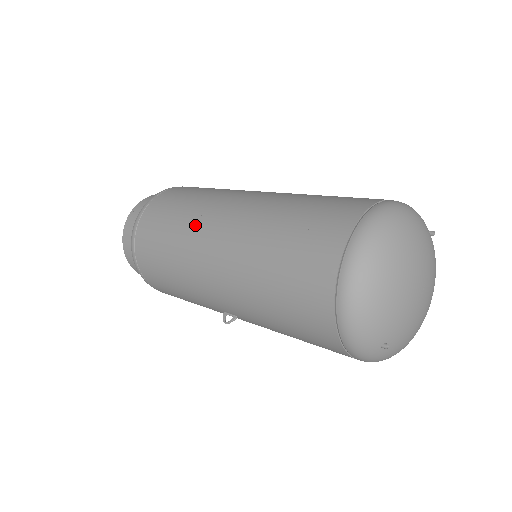
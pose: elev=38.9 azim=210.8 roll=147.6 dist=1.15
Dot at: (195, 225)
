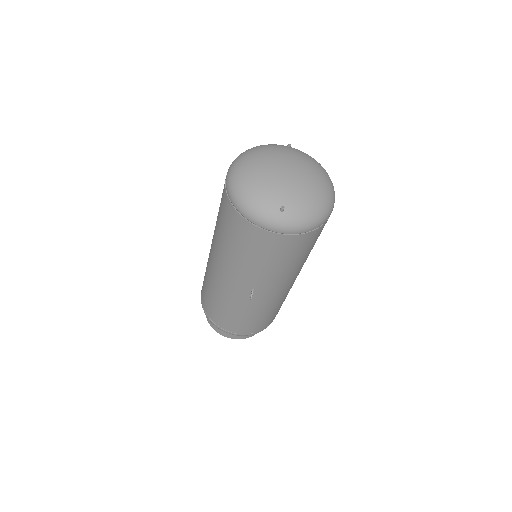
Dot at: (208, 263)
